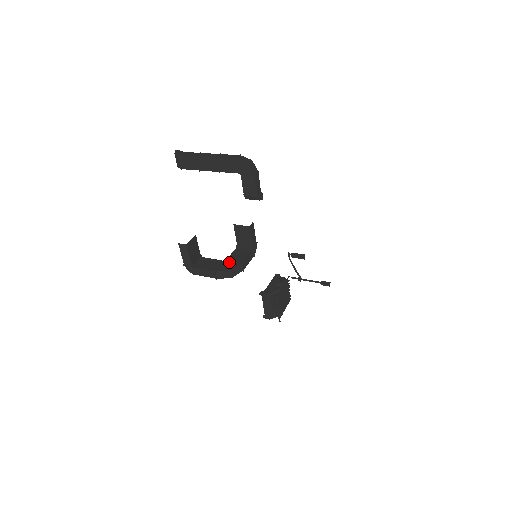
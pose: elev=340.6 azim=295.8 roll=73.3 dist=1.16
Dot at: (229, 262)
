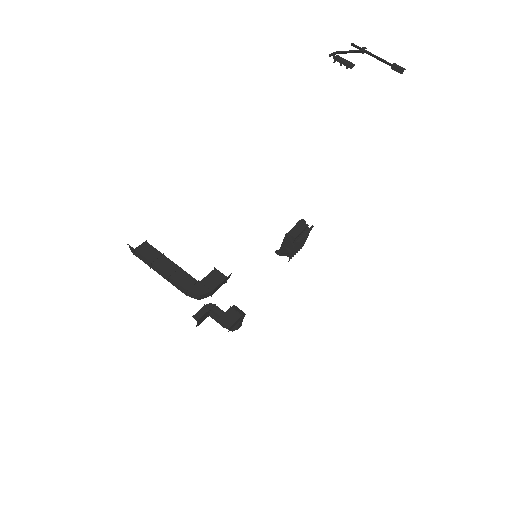
Dot at: occluded
